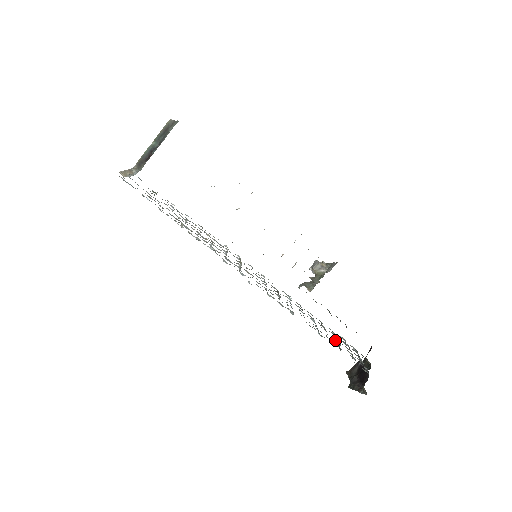
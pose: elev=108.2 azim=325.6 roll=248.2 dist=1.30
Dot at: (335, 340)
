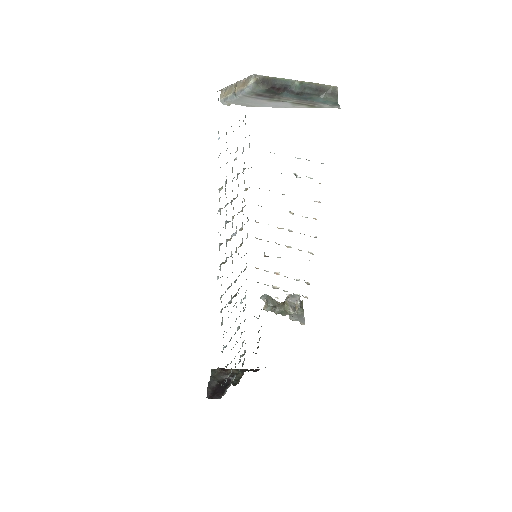
Dot at: occluded
